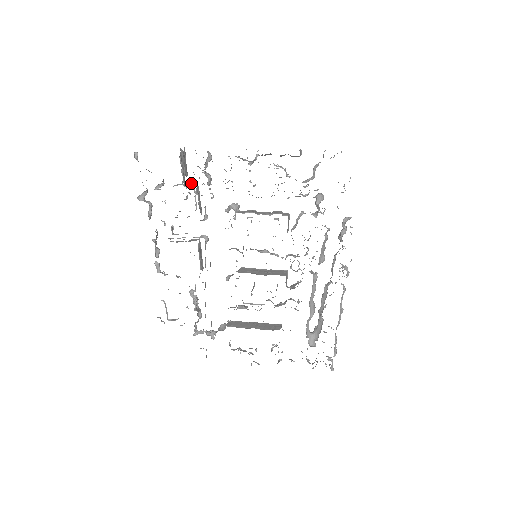
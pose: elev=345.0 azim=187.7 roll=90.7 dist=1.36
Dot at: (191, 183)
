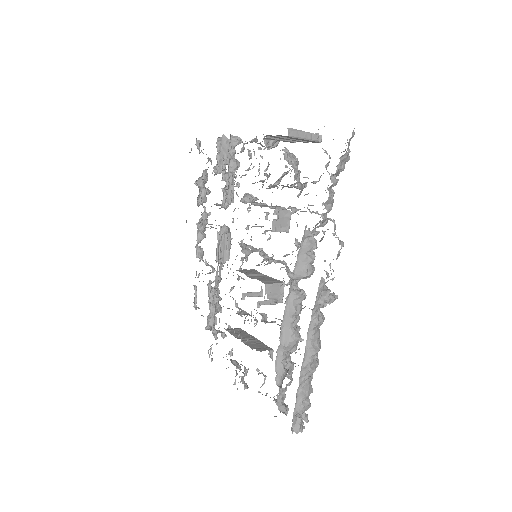
Dot at: occluded
